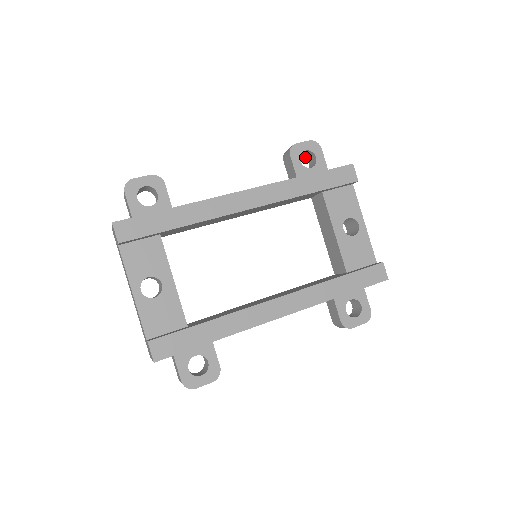
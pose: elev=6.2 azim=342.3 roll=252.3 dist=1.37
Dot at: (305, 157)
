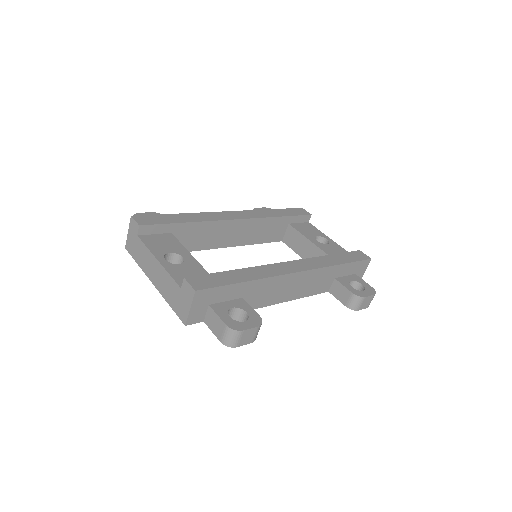
Dot at: occluded
